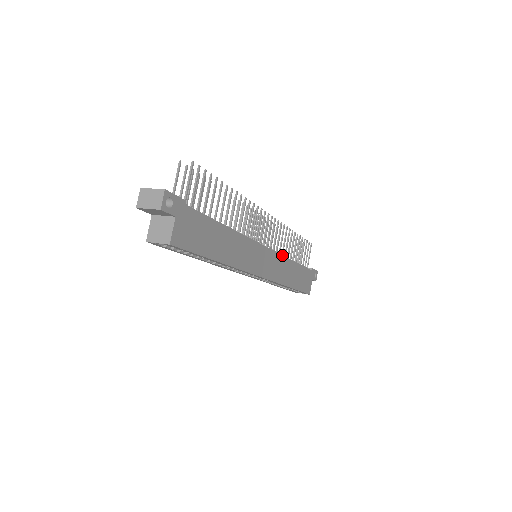
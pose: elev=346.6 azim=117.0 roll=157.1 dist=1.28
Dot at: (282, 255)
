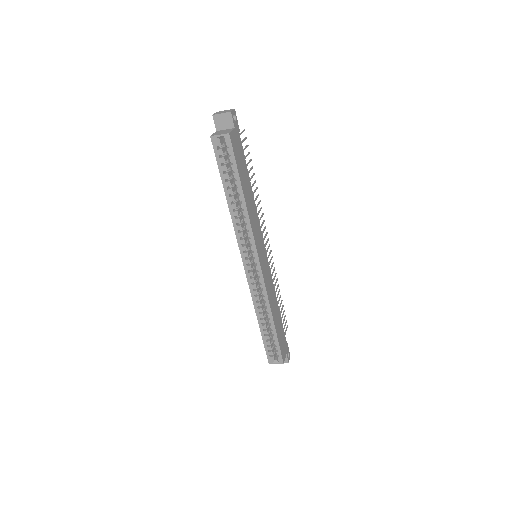
Dot at: (272, 280)
